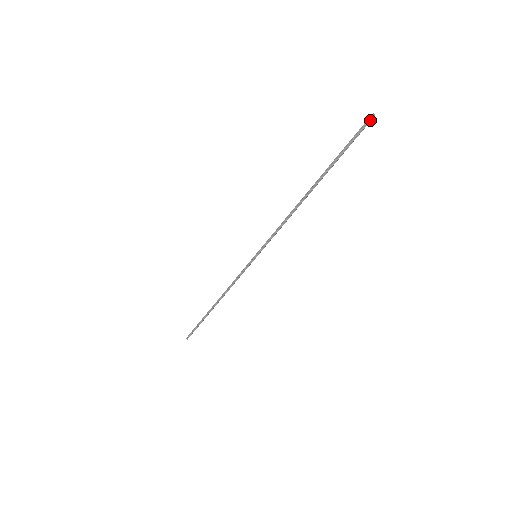
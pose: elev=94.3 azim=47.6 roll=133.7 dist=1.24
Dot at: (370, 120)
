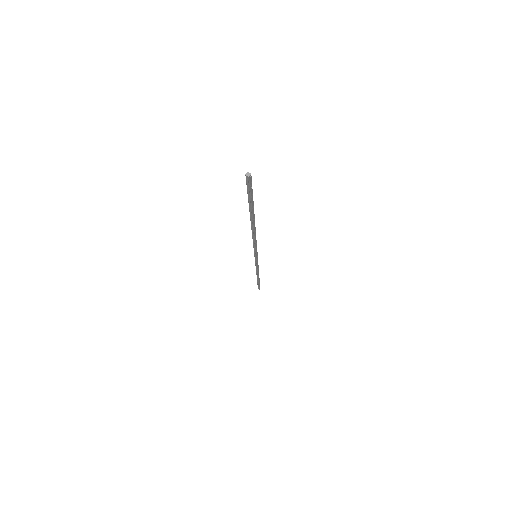
Dot at: (248, 180)
